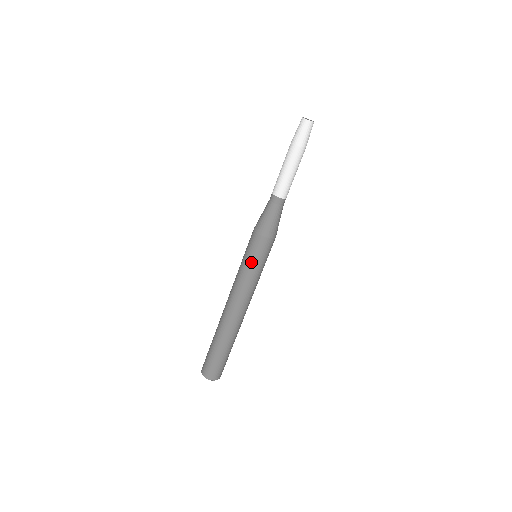
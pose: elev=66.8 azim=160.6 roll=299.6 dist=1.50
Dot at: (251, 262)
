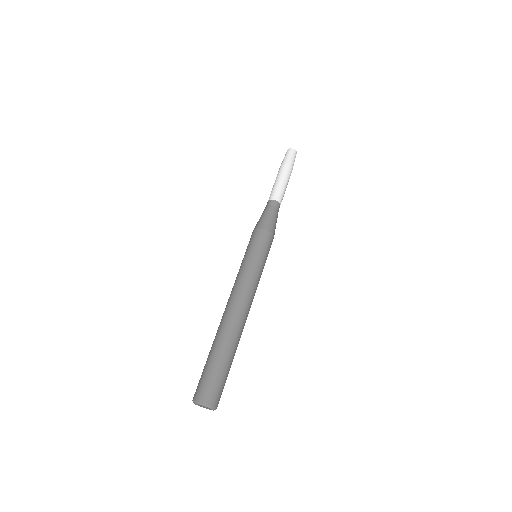
Dot at: (253, 253)
